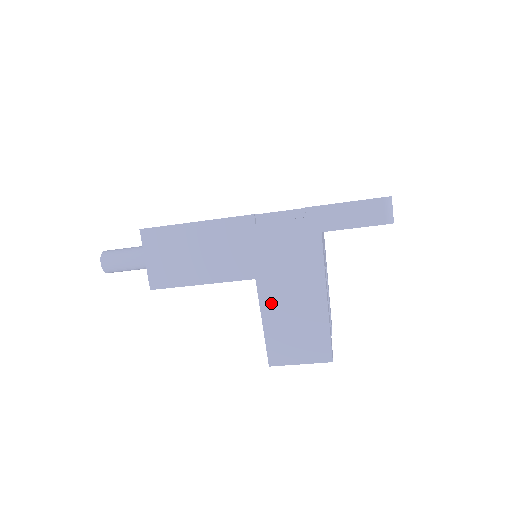
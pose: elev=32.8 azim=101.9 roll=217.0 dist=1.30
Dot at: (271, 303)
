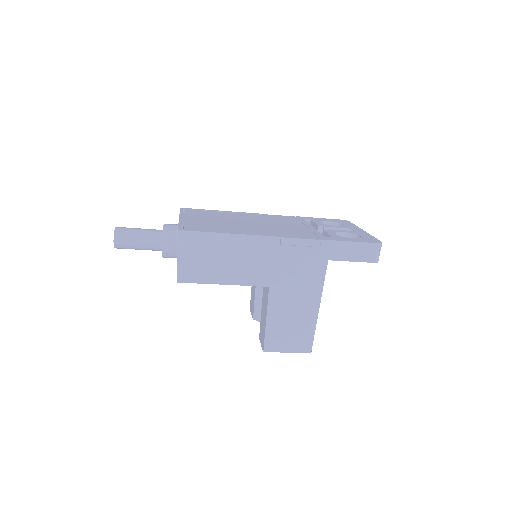
Dot at: (277, 306)
